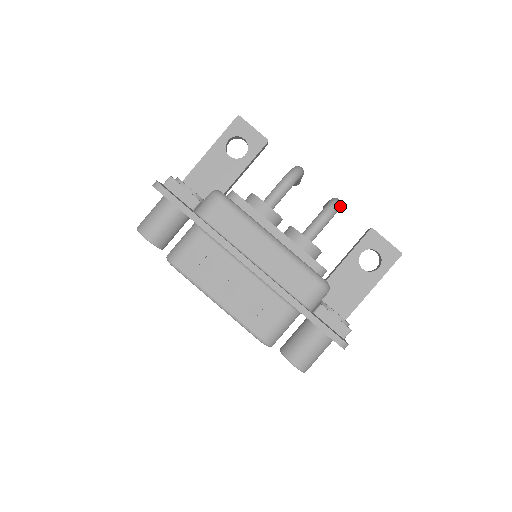
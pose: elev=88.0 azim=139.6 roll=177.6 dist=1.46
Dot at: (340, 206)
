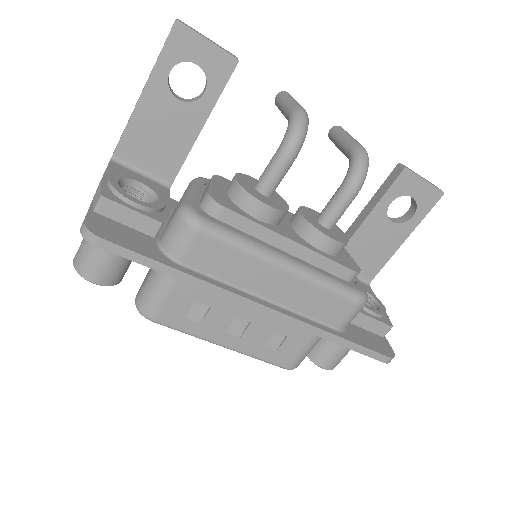
Dot at: (368, 162)
